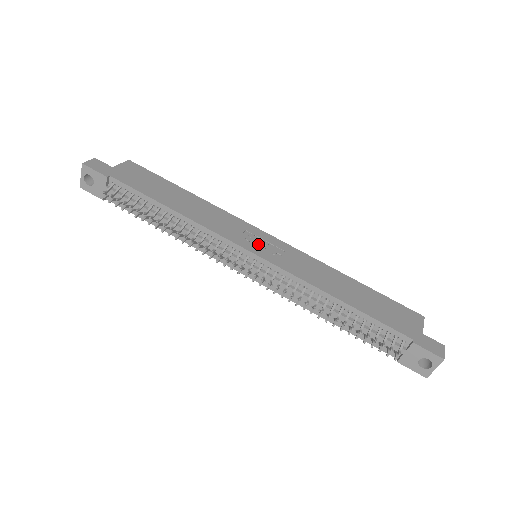
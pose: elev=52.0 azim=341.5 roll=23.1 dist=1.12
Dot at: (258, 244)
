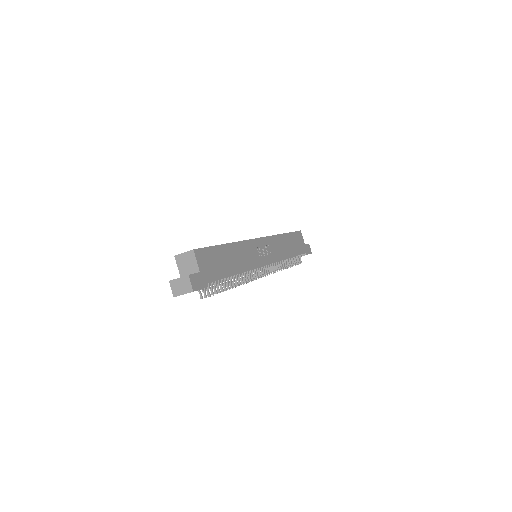
Dot at: (263, 254)
